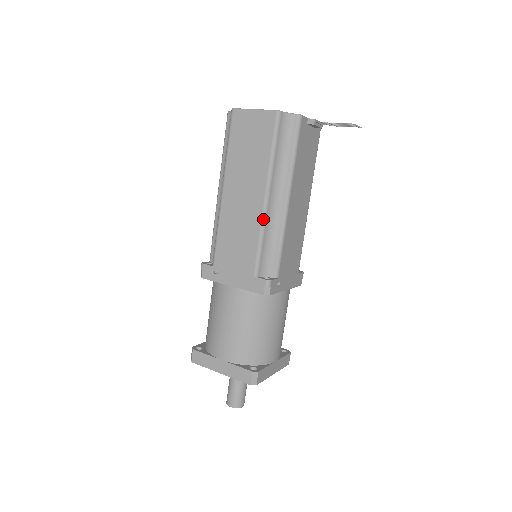
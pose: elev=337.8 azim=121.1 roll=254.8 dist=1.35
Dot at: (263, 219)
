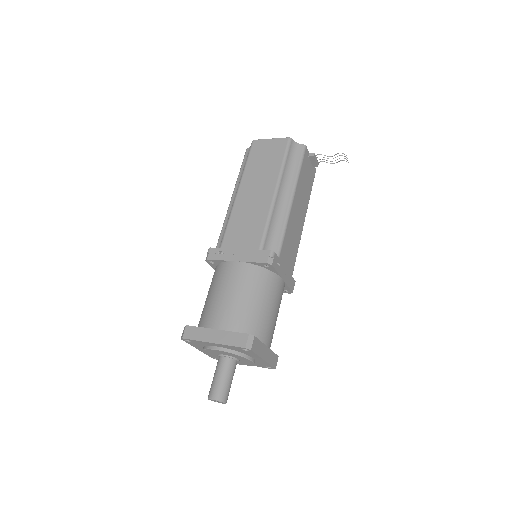
Dot at: (272, 206)
